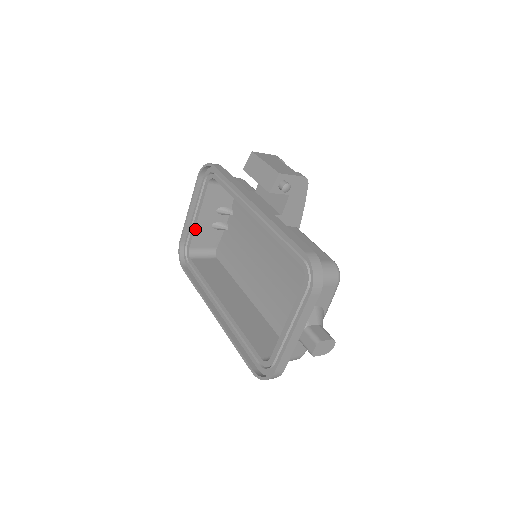
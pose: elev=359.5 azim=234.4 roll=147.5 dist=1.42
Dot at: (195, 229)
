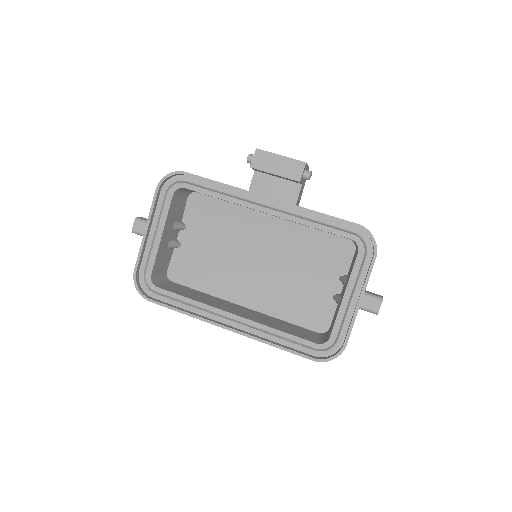
Dot at: (157, 251)
